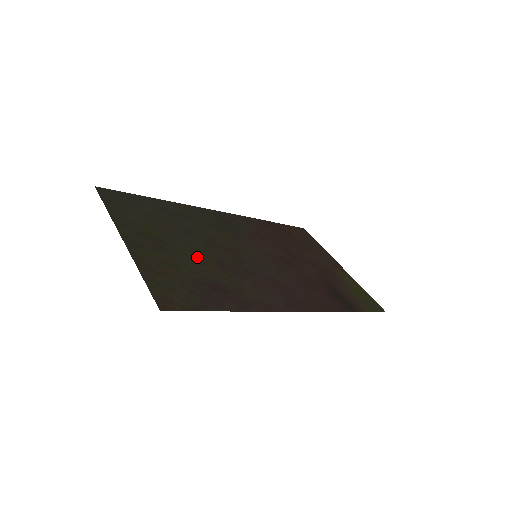
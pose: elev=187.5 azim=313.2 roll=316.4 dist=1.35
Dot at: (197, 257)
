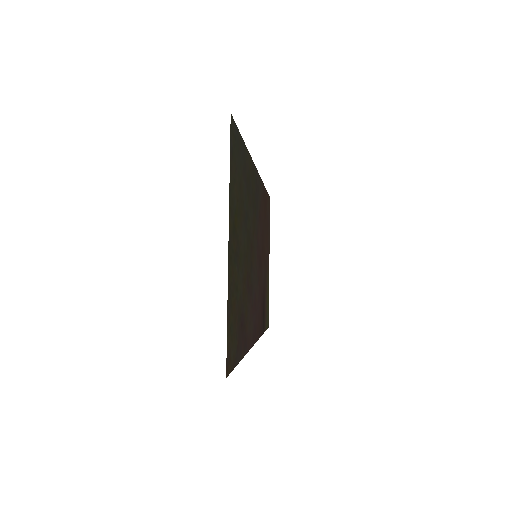
Dot at: (244, 268)
